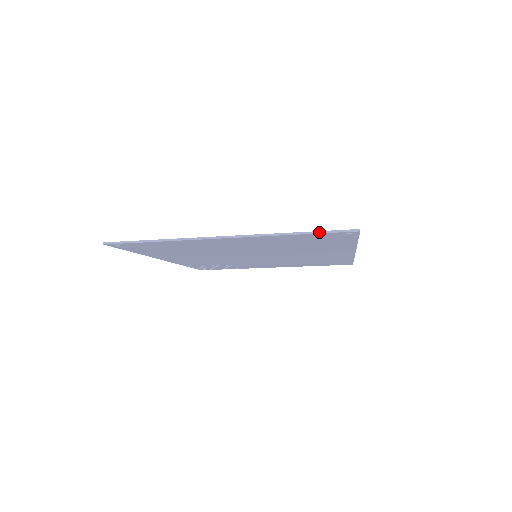
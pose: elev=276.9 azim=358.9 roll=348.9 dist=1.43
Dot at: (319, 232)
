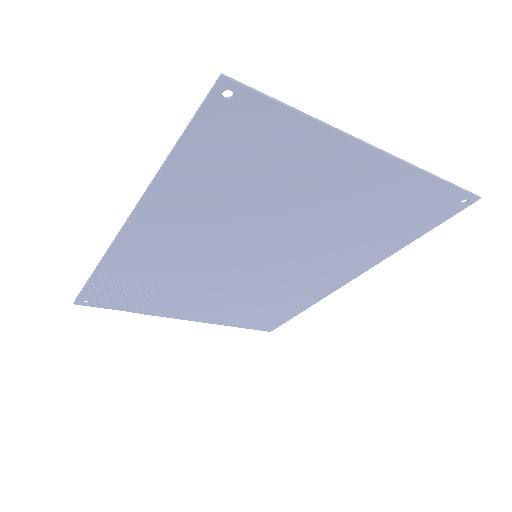
Dot at: (455, 185)
